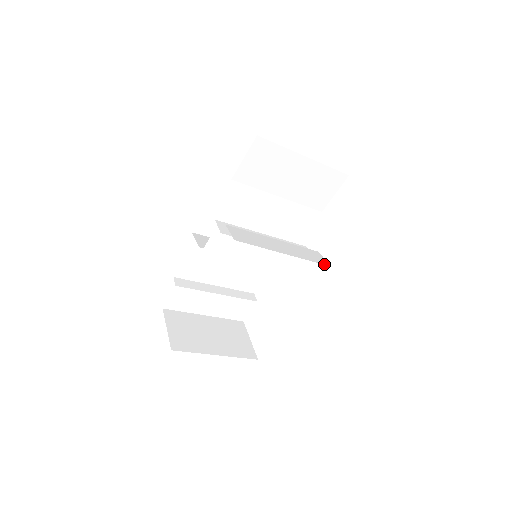
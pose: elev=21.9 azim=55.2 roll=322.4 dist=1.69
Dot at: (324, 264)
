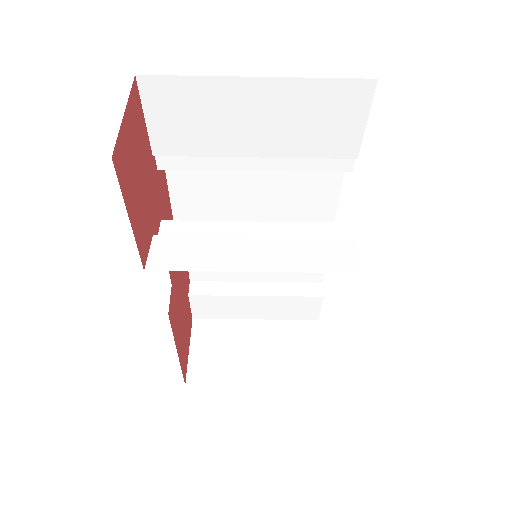
Dot at: (347, 271)
